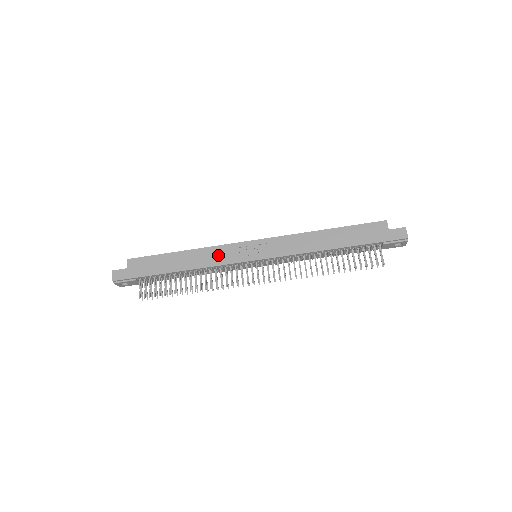
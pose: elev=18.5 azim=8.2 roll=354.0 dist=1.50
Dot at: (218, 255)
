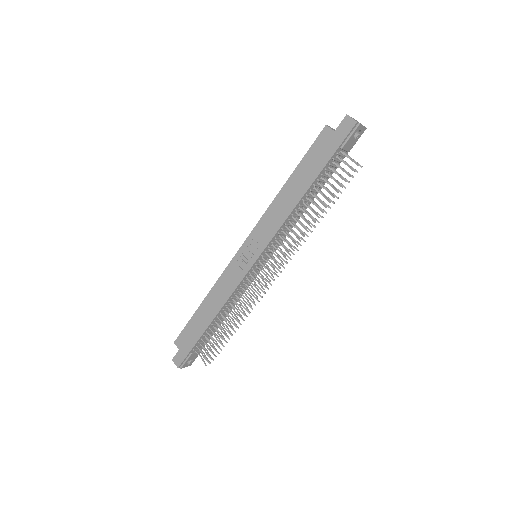
Dot at: (227, 283)
